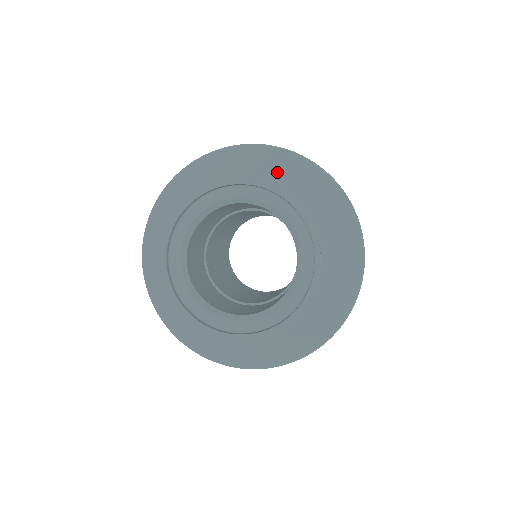
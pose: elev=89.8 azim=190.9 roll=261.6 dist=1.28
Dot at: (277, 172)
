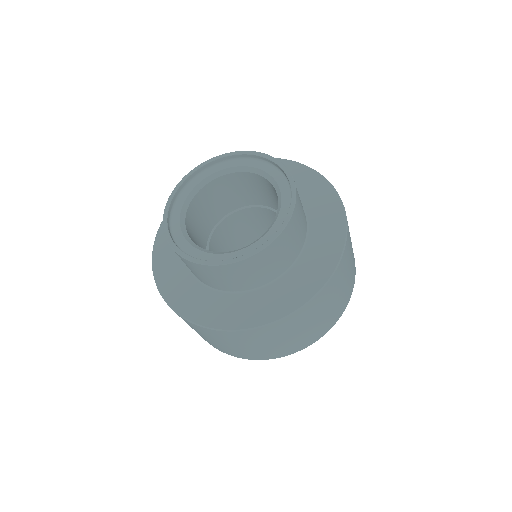
Dot at: (300, 183)
